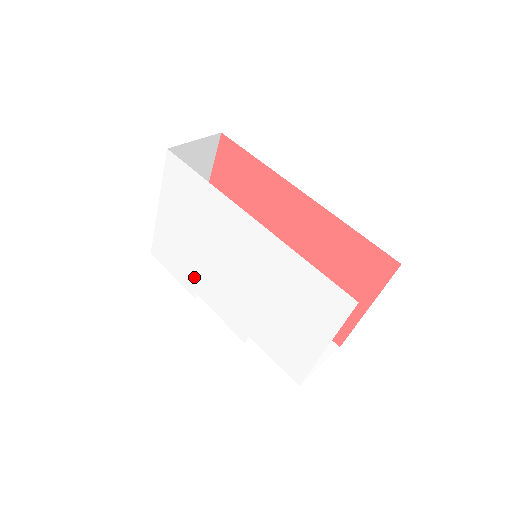
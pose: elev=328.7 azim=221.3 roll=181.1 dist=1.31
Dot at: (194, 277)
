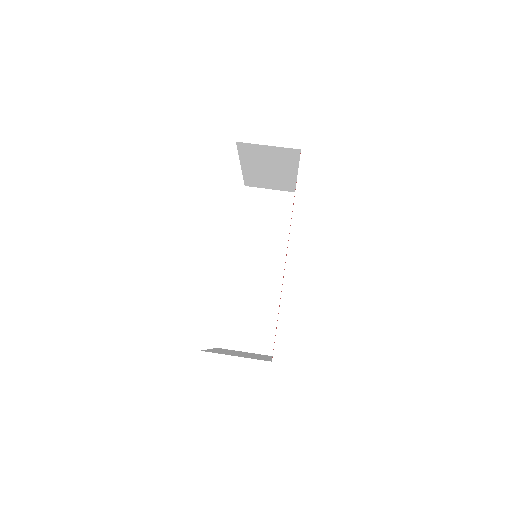
Dot at: occluded
